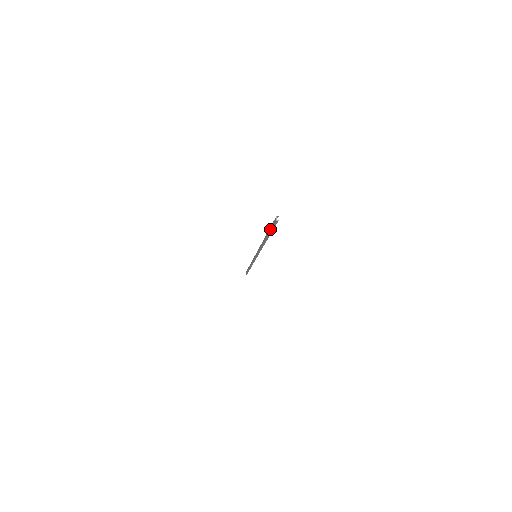
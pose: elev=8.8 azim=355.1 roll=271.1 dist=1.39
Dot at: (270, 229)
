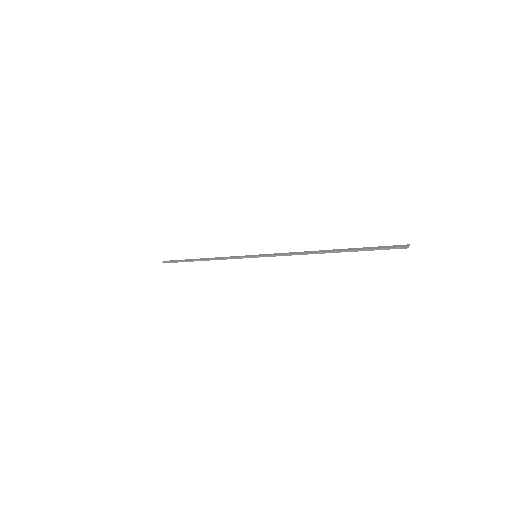
Dot at: (371, 248)
